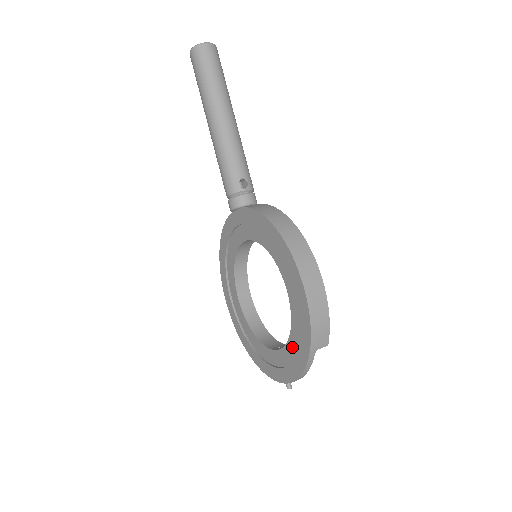
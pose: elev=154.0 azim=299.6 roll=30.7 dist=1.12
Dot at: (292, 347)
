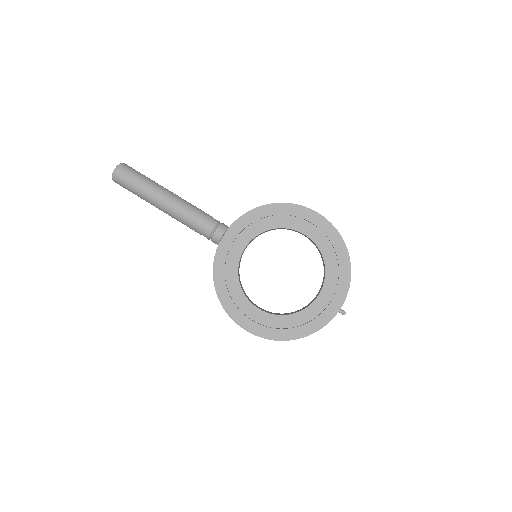
Dot at: (331, 266)
